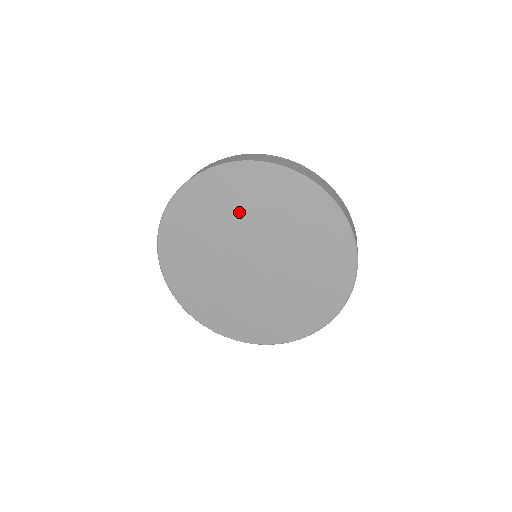
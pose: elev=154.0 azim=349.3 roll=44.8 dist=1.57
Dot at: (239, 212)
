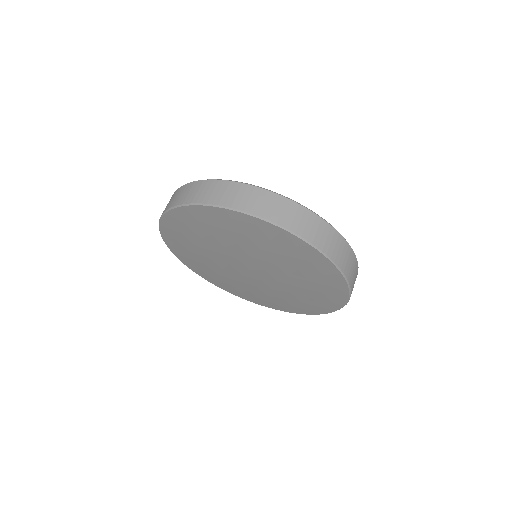
Dot at: (242, 242)
